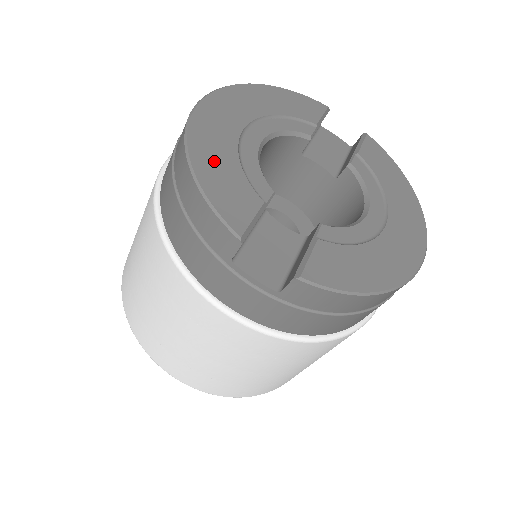
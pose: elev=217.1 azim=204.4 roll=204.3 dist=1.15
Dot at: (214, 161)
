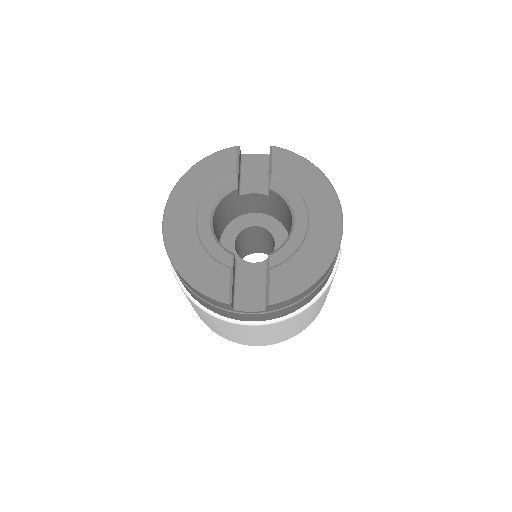
Dot at: (192, 263)
